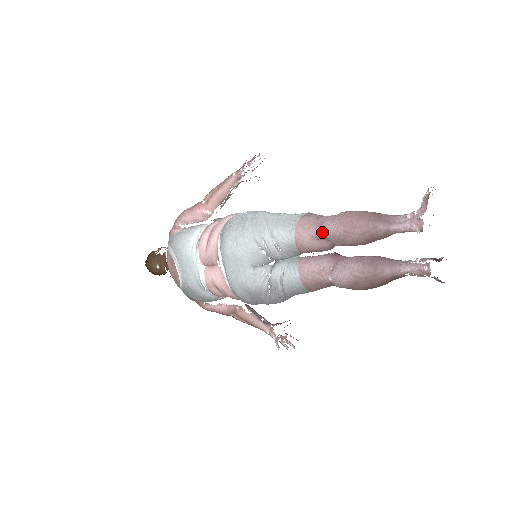
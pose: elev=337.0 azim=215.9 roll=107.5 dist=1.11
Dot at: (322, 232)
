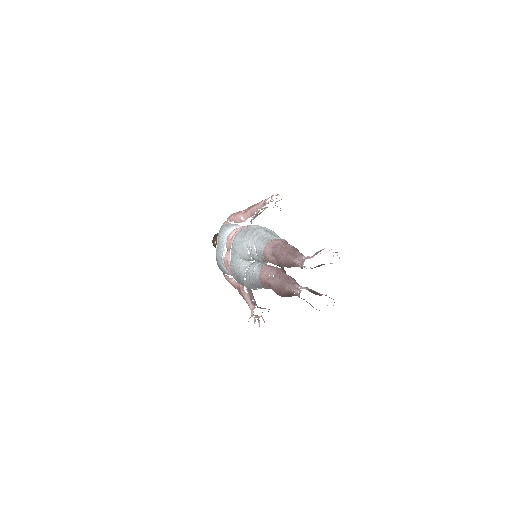
Dot at: (274, 252)
